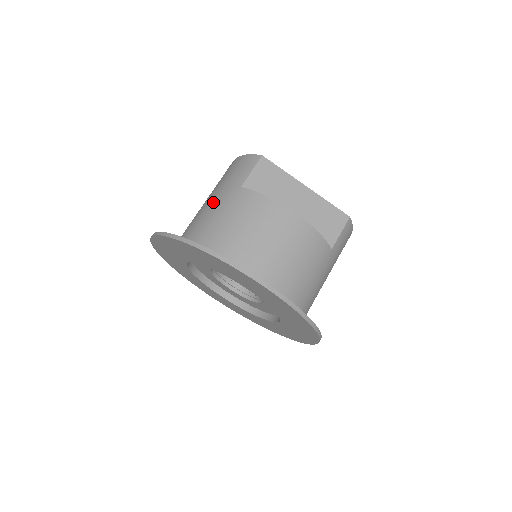
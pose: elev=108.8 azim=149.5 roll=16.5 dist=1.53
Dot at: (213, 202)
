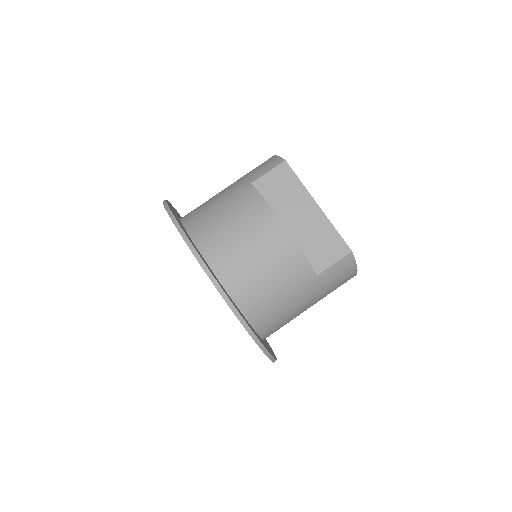
Dot at: (225, 190)
